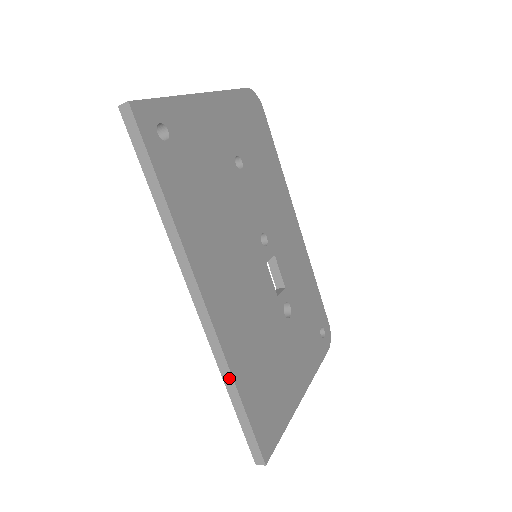
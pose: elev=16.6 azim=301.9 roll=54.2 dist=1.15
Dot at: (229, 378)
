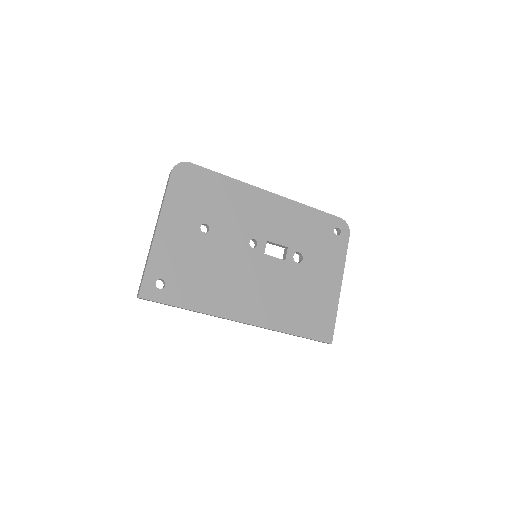
Dot at: occluded
